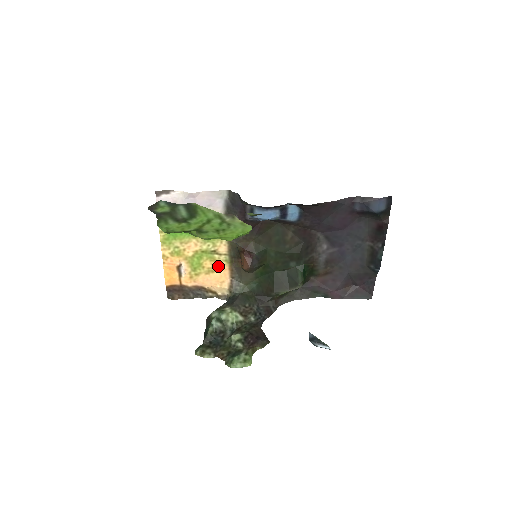
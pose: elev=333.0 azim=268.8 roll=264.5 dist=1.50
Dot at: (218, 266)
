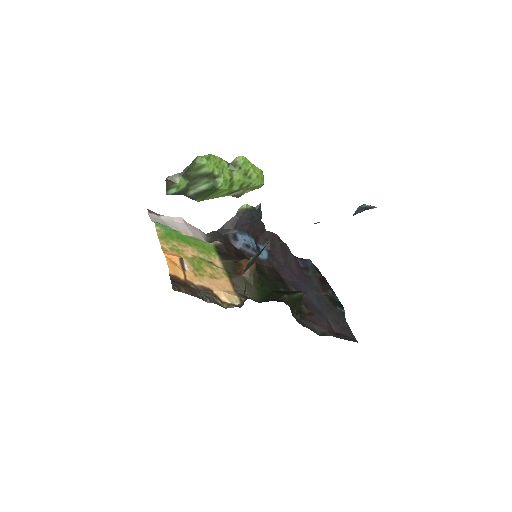
Dot at: (219, 275)
